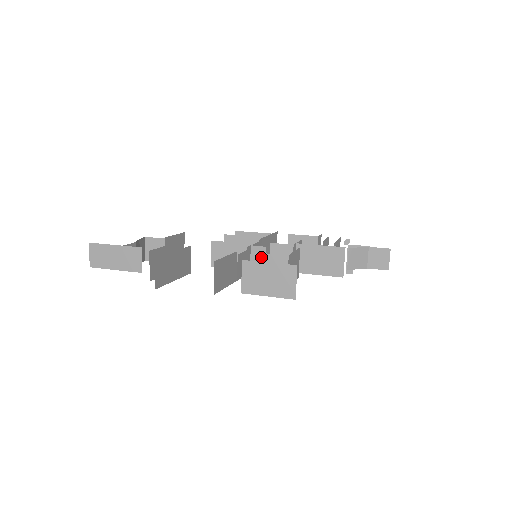
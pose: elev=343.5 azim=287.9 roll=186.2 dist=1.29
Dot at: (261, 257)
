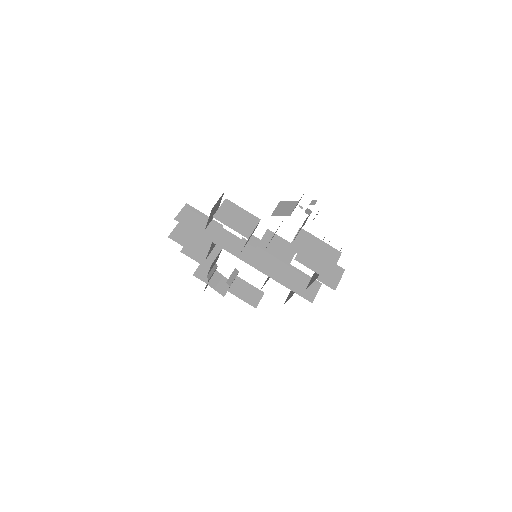
Dot at: (247, 243)
